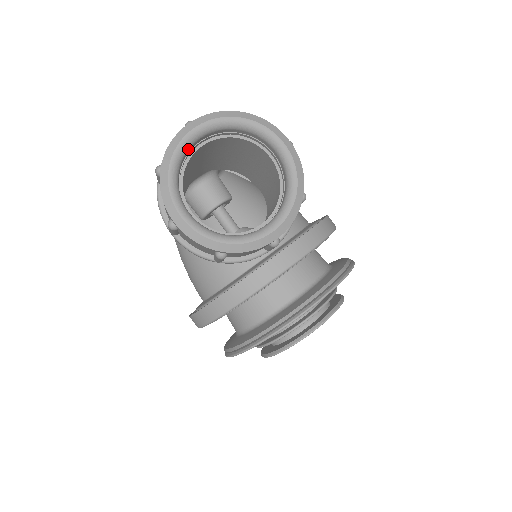
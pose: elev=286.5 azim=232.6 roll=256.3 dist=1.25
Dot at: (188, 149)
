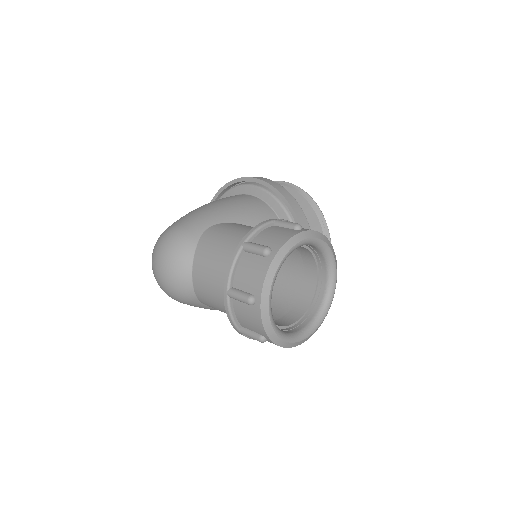
Dot at: (271, 314)
